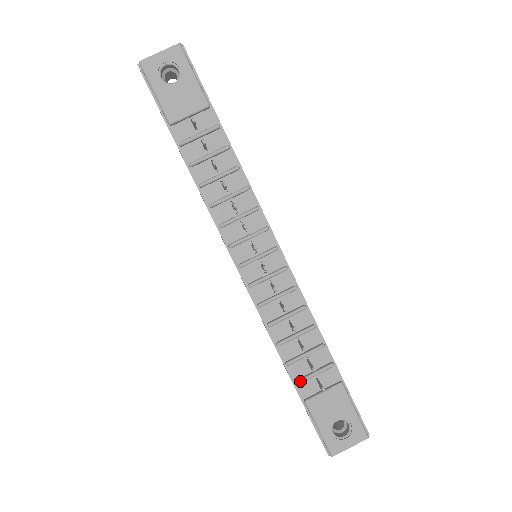
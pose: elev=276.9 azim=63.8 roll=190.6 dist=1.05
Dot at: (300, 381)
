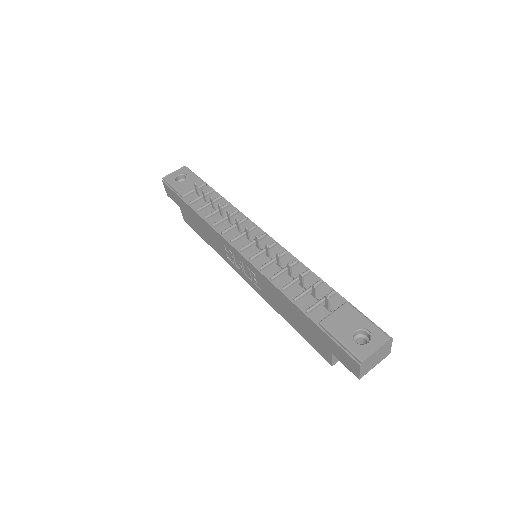
Dot at: (309, 308)
